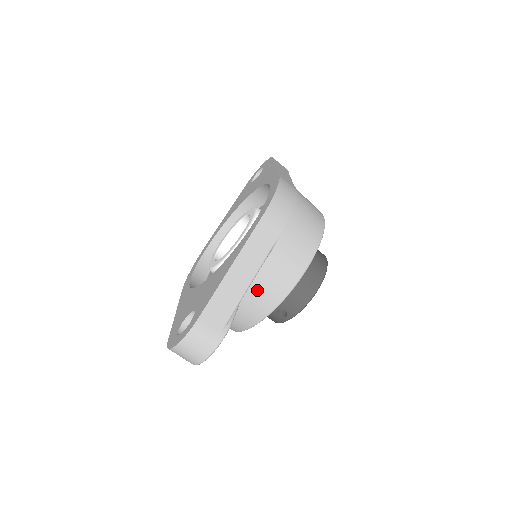
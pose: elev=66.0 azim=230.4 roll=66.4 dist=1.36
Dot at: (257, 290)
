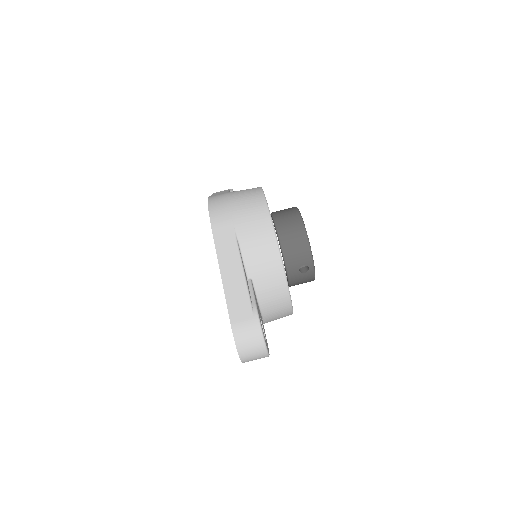
Dot at: (259, 272)
